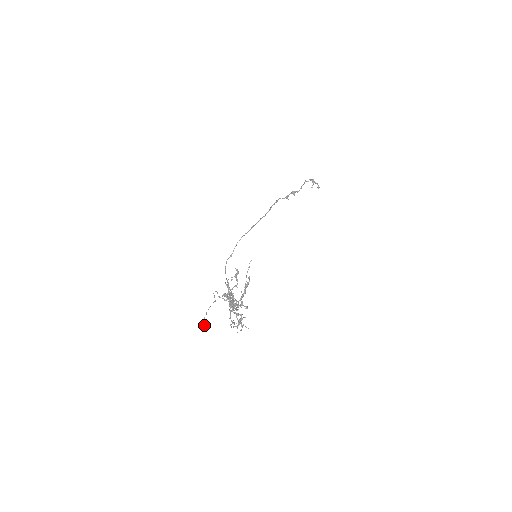
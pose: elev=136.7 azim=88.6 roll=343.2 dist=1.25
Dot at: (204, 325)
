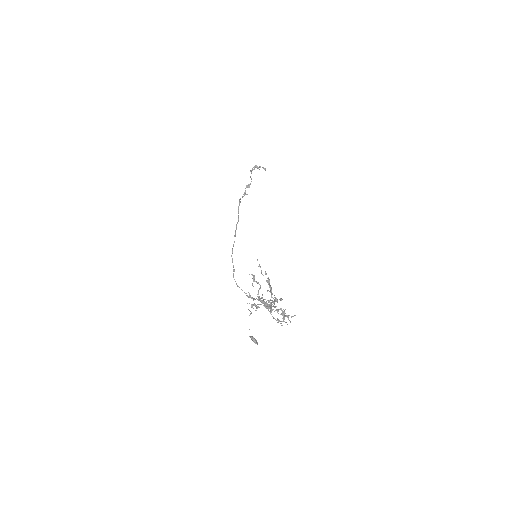
Dot at: (253, 341)
